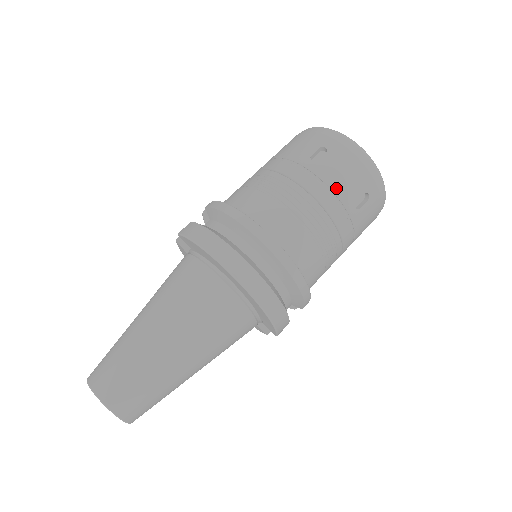
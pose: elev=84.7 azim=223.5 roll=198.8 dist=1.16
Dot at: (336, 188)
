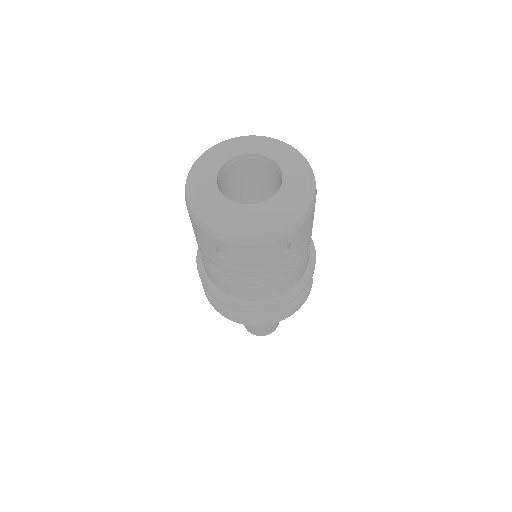
Dot at: (258, 267)
